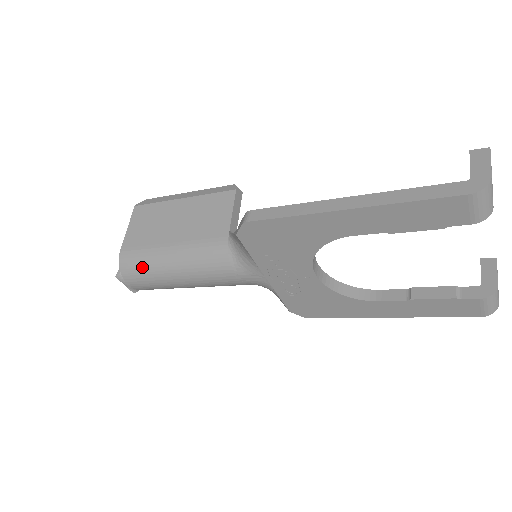
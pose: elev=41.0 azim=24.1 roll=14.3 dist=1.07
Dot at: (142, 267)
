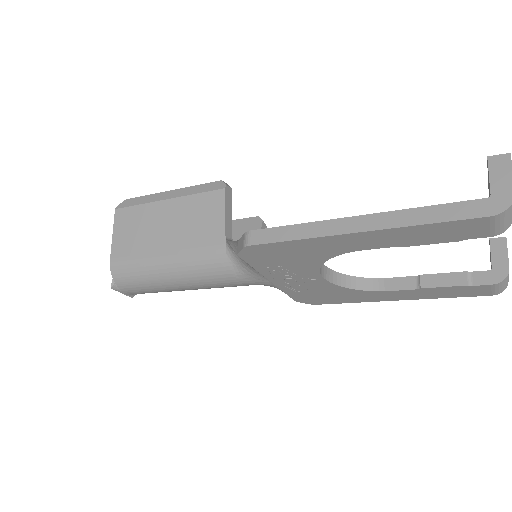
Dot at: (137, 278)
